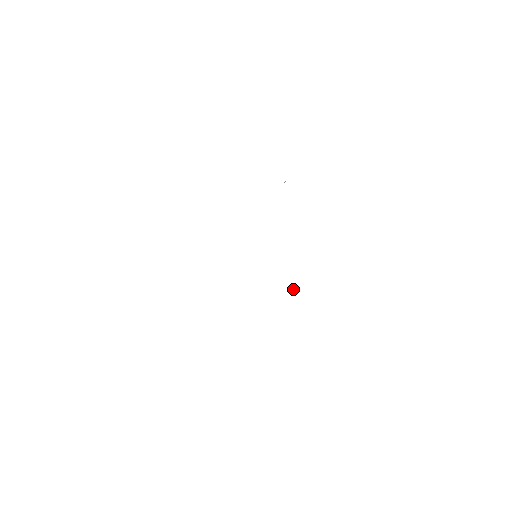
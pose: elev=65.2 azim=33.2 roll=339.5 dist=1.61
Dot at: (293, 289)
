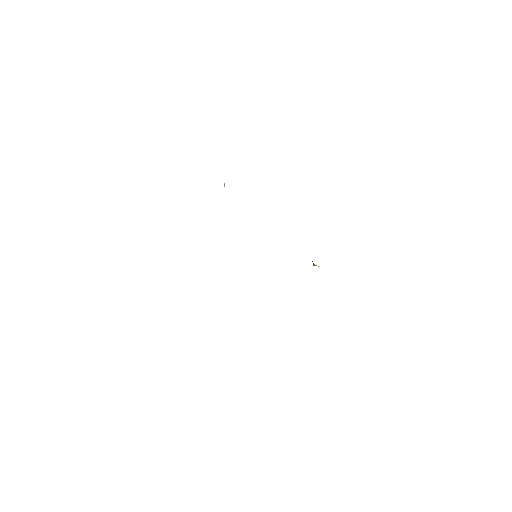
Dot at: (312, 261)
